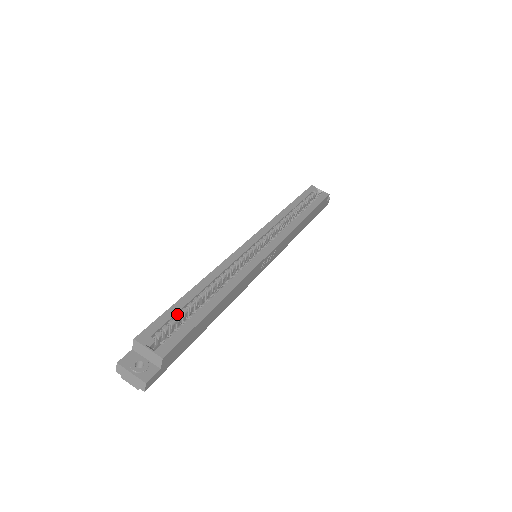
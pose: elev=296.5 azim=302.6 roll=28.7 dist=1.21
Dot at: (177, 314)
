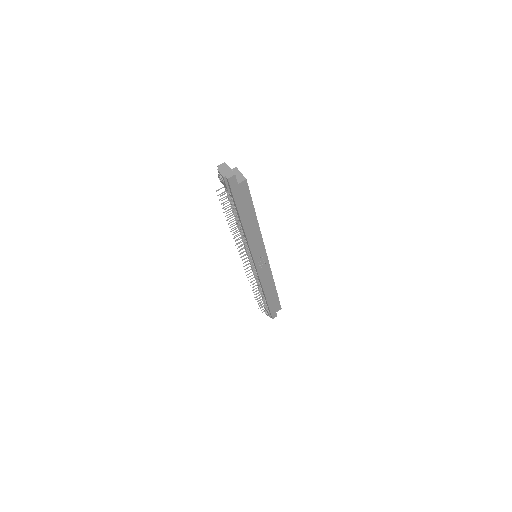
Dot at: occluded
